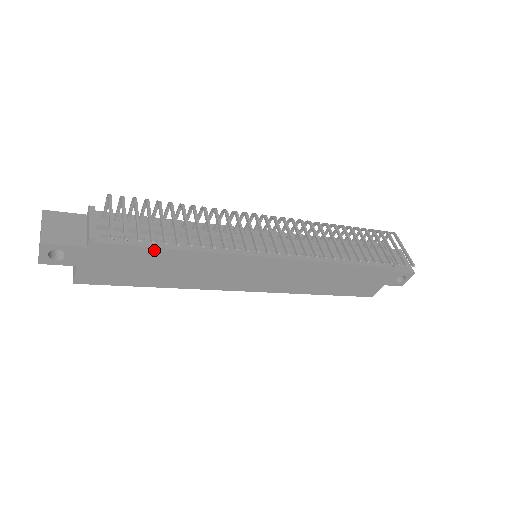
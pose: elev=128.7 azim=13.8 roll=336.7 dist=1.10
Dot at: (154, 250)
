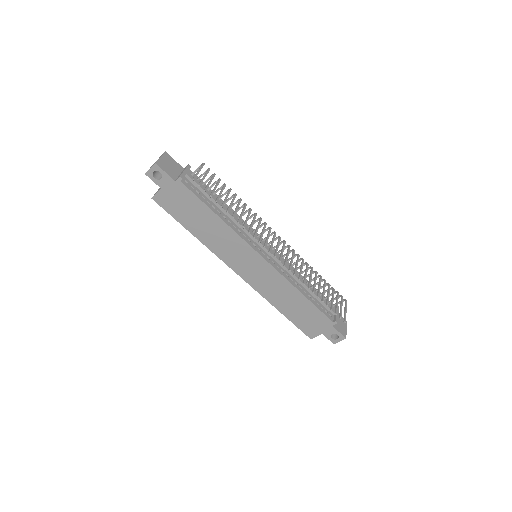
Dot at: (206, 207)
